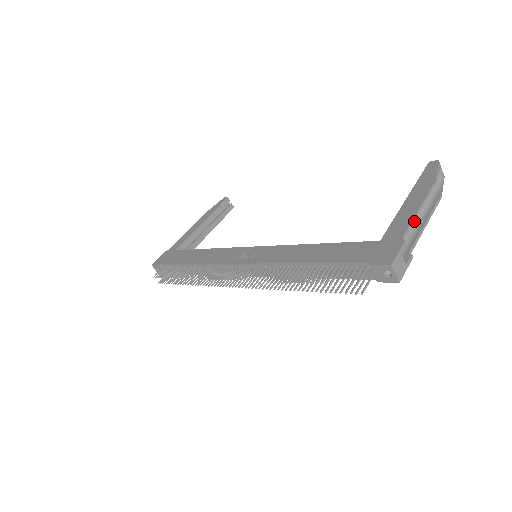
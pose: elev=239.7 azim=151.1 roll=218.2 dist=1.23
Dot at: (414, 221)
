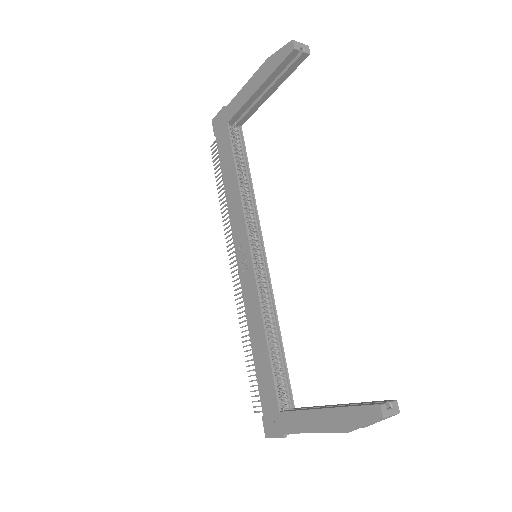
Dot at: (304, 432)
